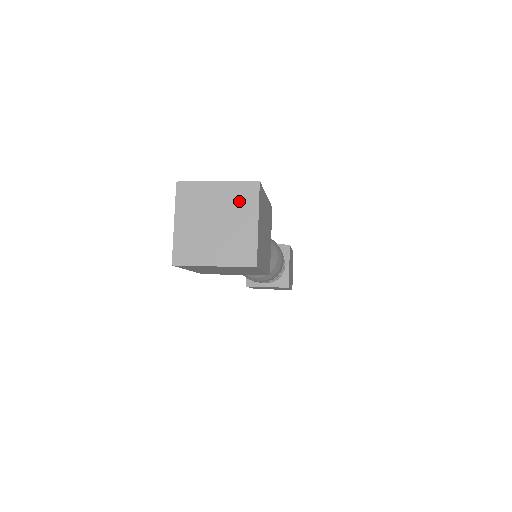
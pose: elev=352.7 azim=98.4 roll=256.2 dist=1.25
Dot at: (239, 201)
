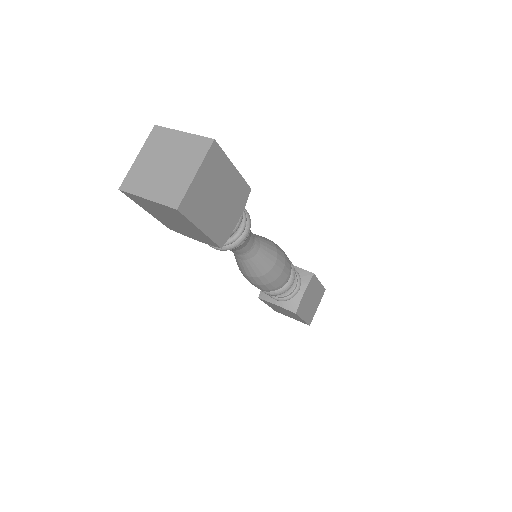
Dot at: (191, 151)
